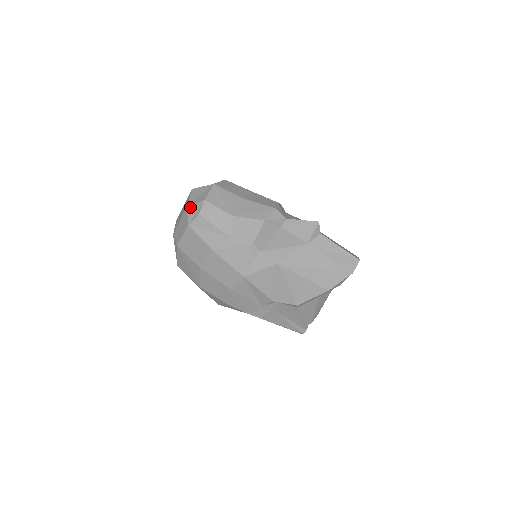
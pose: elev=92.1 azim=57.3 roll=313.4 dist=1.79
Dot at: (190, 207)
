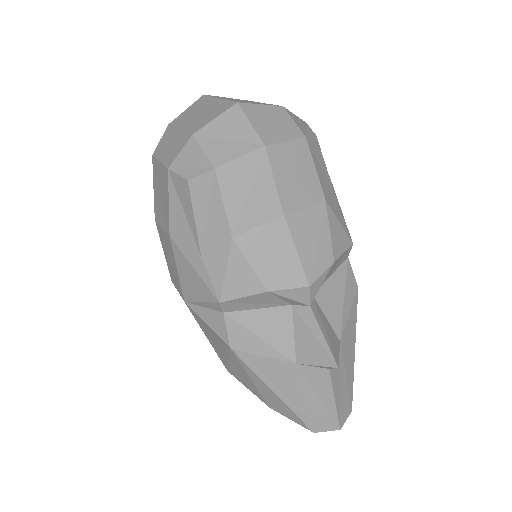
Dot at: (194, 144)
